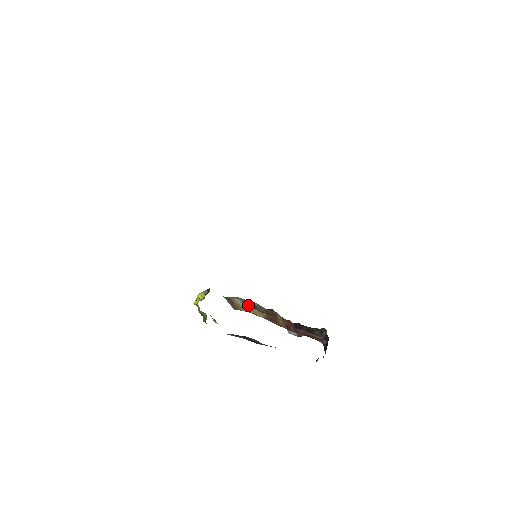
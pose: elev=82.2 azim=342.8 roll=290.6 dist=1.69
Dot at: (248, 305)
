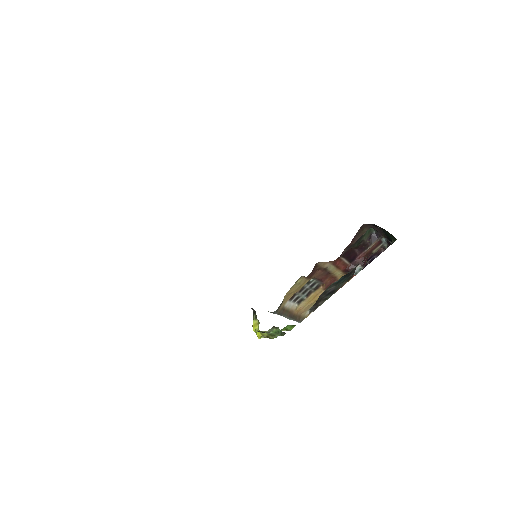
Dot at: (302, 299)
